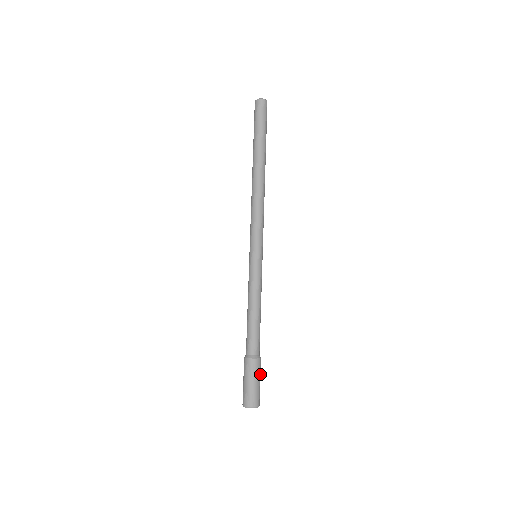
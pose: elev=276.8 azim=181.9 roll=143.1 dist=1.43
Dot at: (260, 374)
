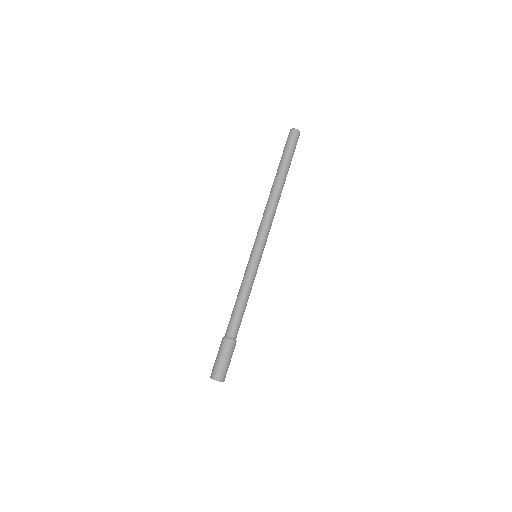
Dot at: occluded
